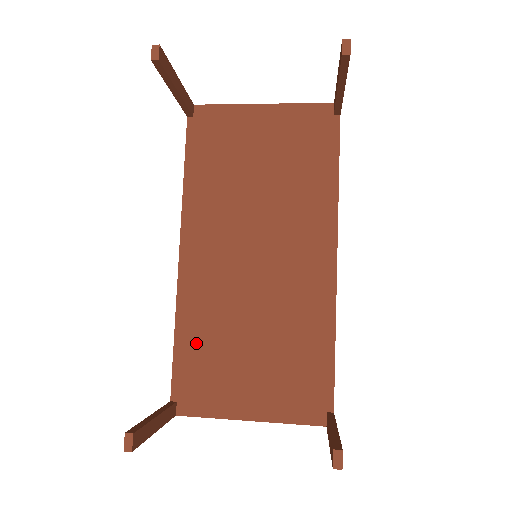
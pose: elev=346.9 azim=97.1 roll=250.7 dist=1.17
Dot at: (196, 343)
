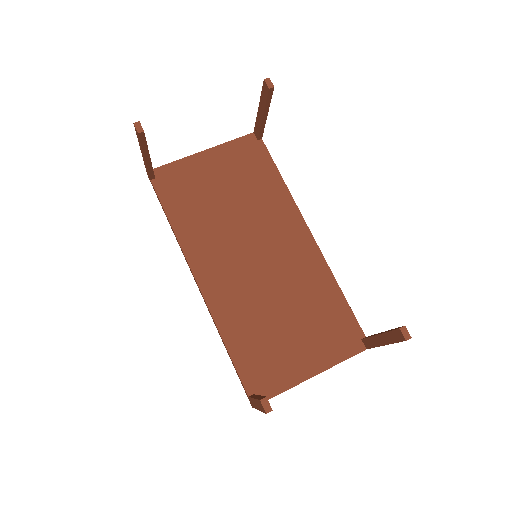
Dot at: (245, 341)
